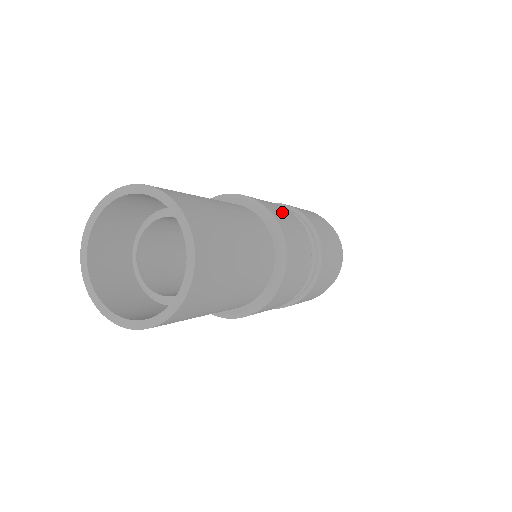
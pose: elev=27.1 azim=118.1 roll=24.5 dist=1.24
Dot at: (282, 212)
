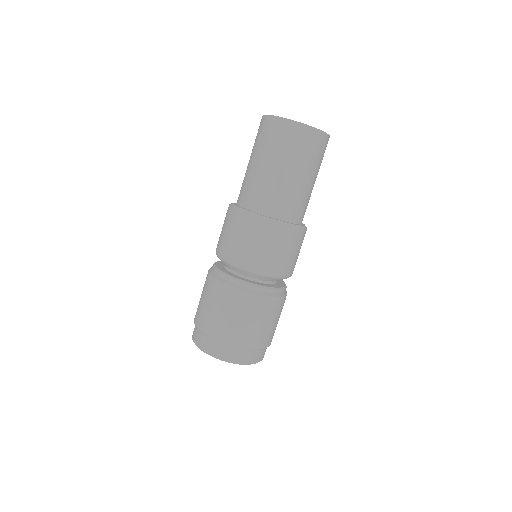
Dot at: occluded
